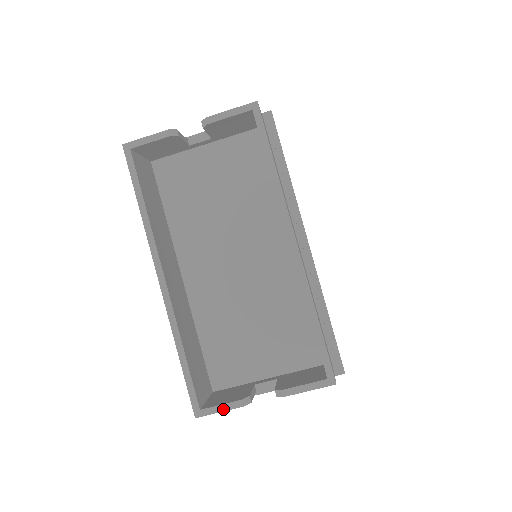
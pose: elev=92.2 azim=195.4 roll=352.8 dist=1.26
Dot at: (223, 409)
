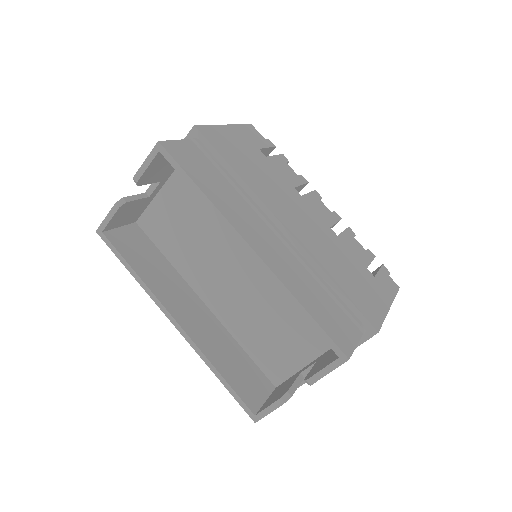
Dot at: (271, 410)
